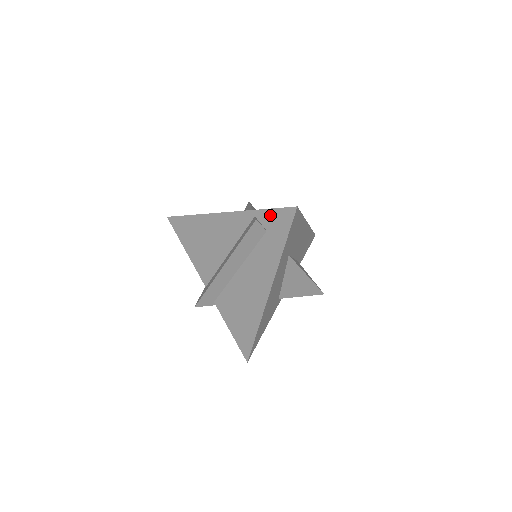
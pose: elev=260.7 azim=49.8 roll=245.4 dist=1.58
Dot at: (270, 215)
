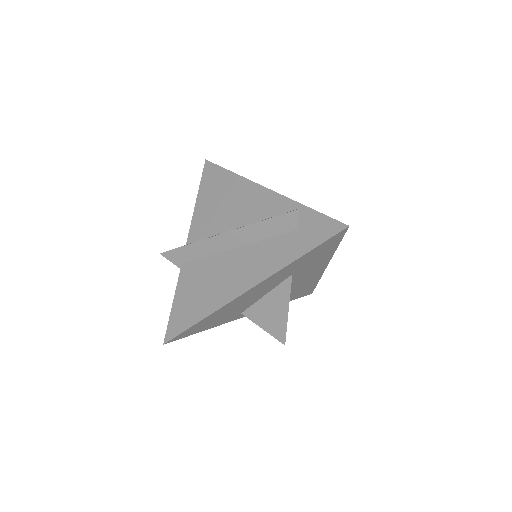
Dot at: (313, 217)
